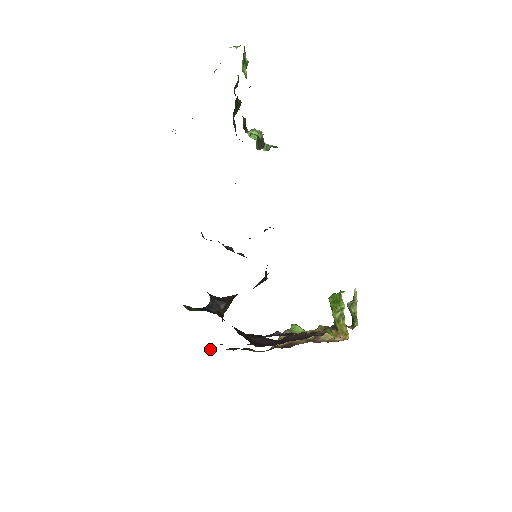
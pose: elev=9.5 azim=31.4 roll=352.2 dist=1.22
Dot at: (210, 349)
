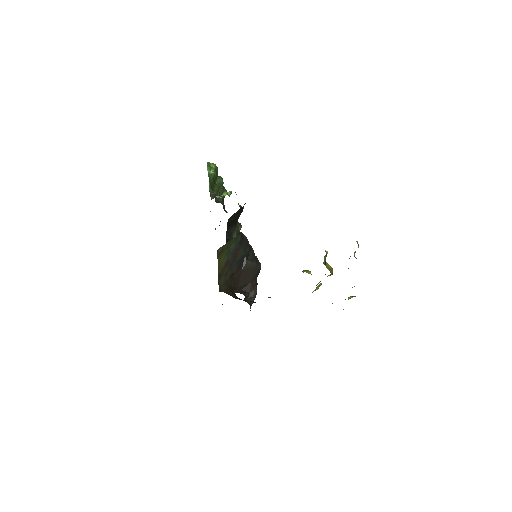
Dot at: occluded
